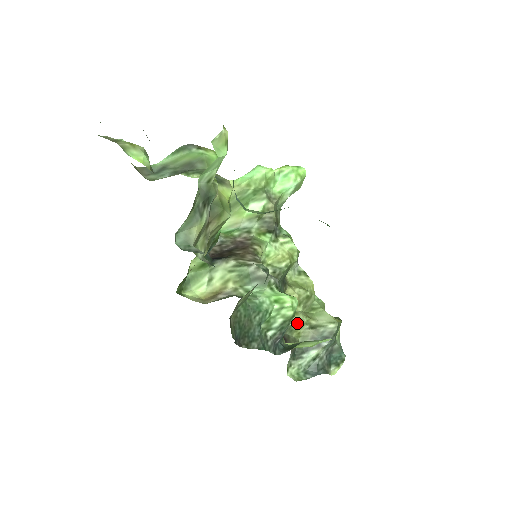
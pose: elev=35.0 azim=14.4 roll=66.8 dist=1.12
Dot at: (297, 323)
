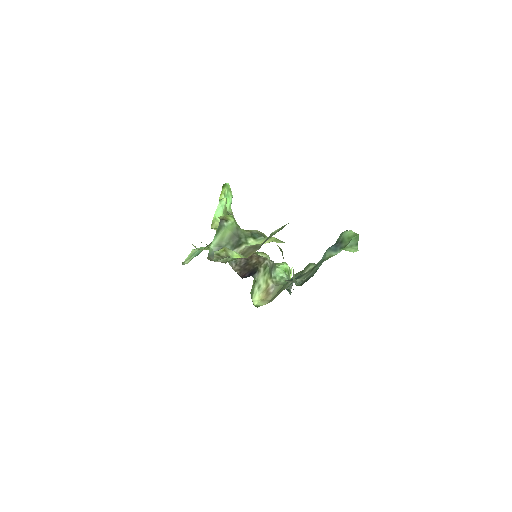
Dot at: occluded
